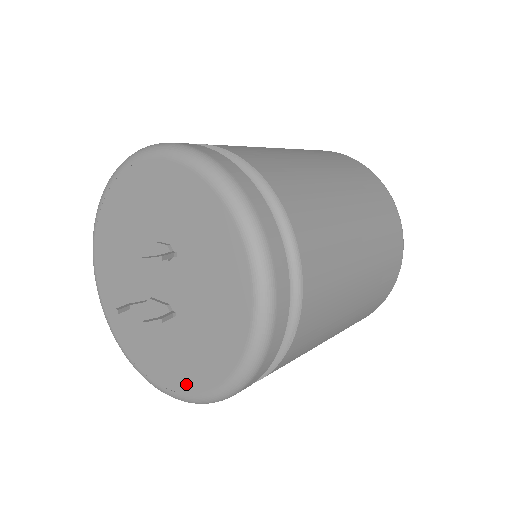
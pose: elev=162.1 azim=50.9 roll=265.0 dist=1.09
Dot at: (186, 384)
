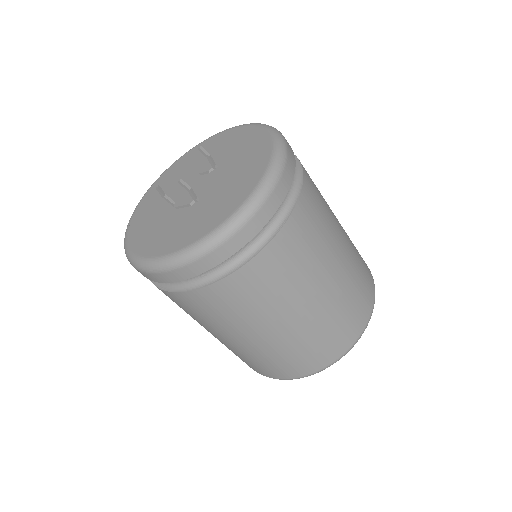
Dot at: (184, 241)
